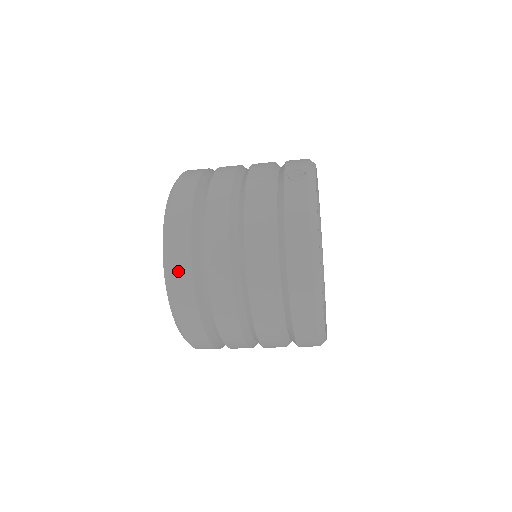
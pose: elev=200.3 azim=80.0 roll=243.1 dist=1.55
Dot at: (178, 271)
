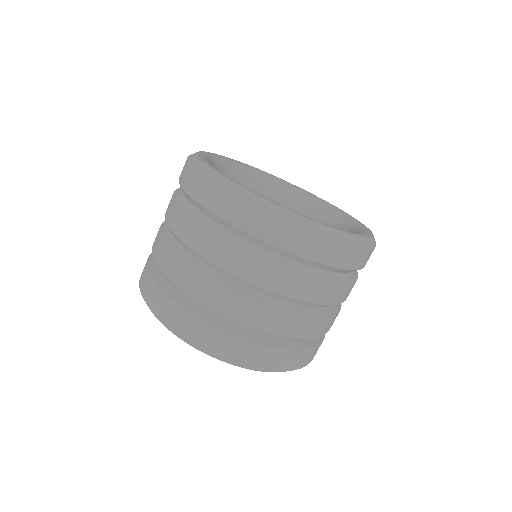
Dot at: (146, 289)
